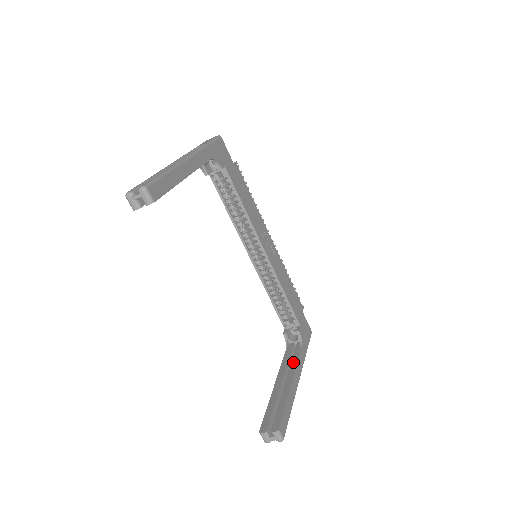
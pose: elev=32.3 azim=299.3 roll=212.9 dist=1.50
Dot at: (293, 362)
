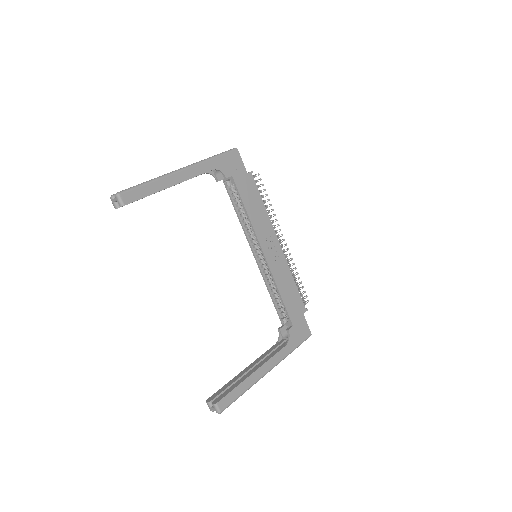
Dot at: (270, 355)
